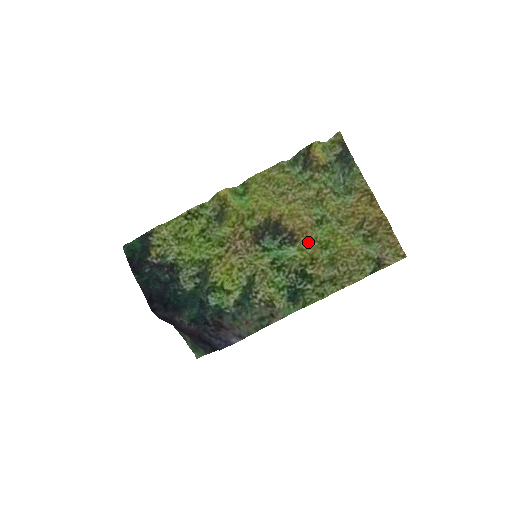
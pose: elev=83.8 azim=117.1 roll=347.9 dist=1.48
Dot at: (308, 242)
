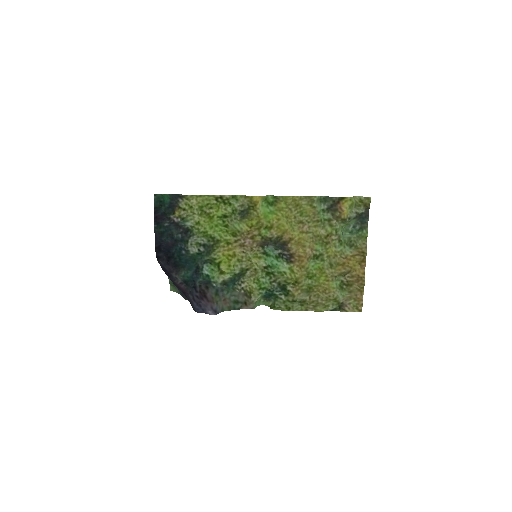
Dot at: (300, 268)
